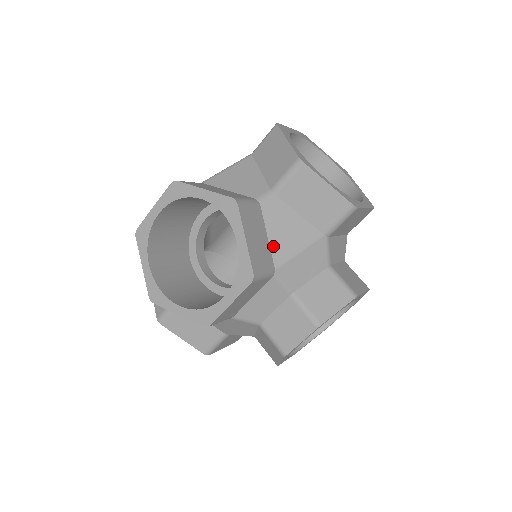
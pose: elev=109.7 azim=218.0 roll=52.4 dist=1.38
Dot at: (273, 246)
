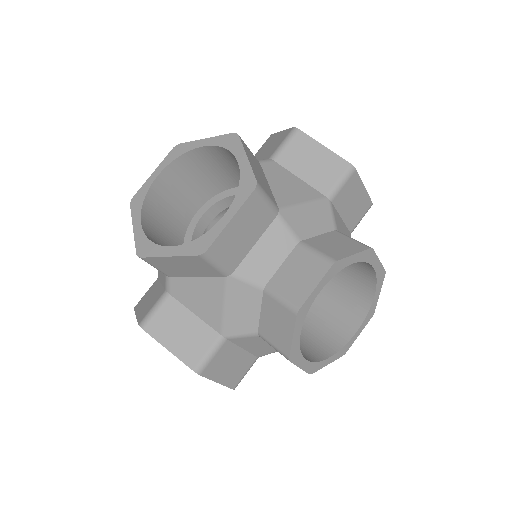
Dot at: (275, 192)
